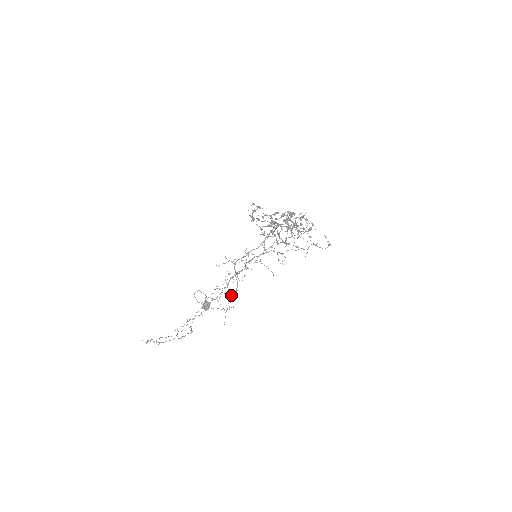
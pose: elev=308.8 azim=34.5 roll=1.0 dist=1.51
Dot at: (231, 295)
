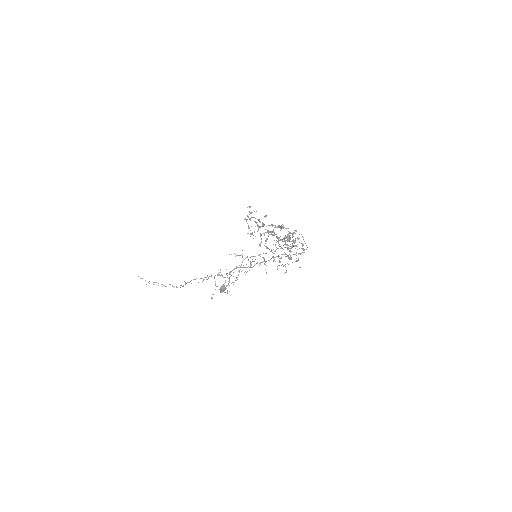
Dot at: (229, 281)
